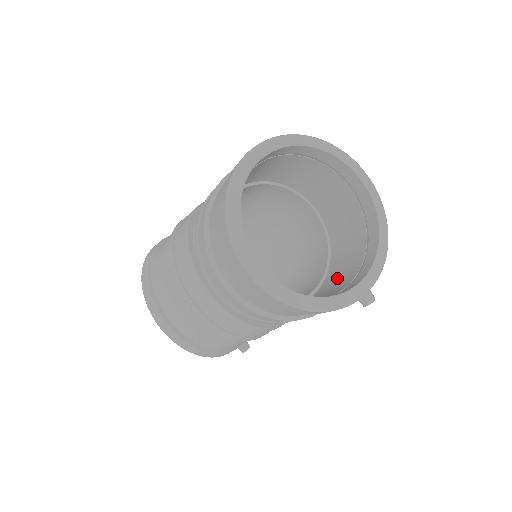
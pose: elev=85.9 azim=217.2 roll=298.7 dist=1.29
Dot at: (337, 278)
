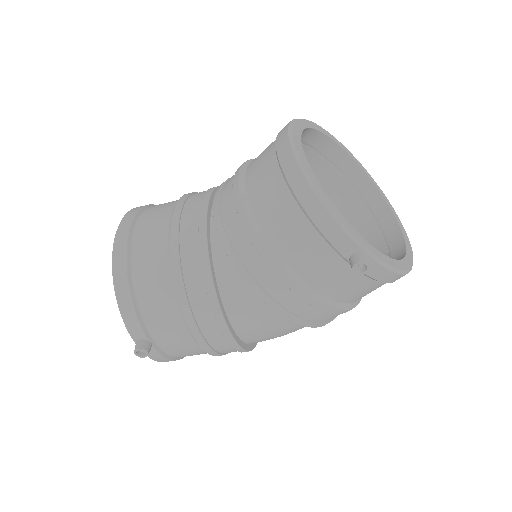
Dot at: occluded
